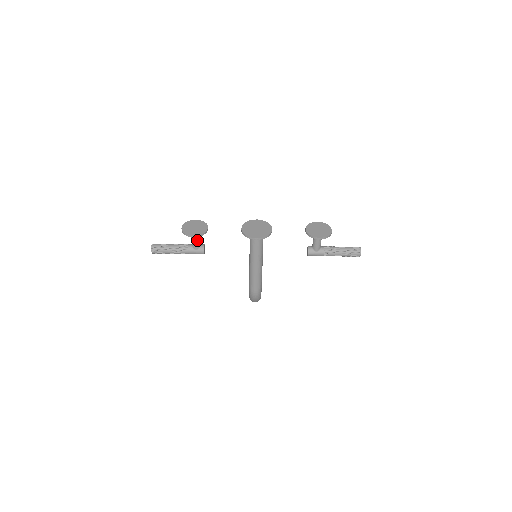
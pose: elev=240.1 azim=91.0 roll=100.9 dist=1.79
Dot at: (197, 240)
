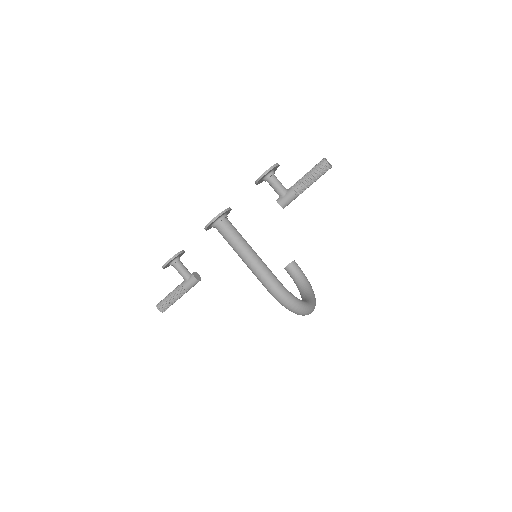
Dot at: (181, 269)
